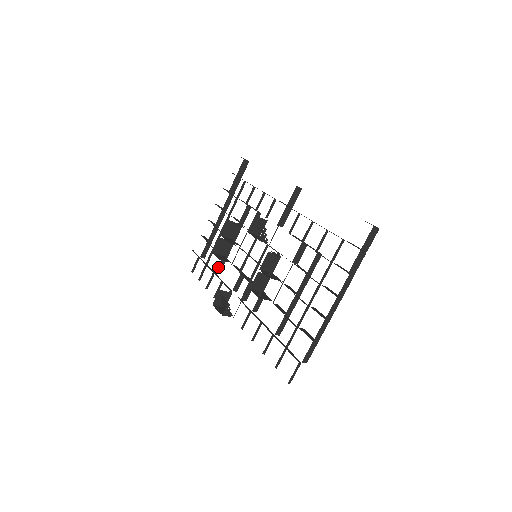
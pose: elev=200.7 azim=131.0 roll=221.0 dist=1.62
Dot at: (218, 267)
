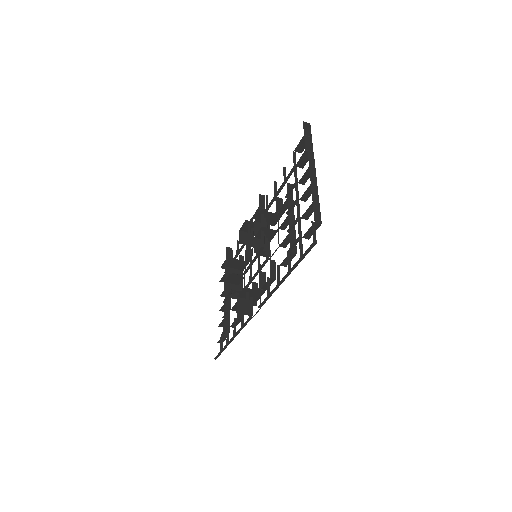
Dot at: (237, 313)
